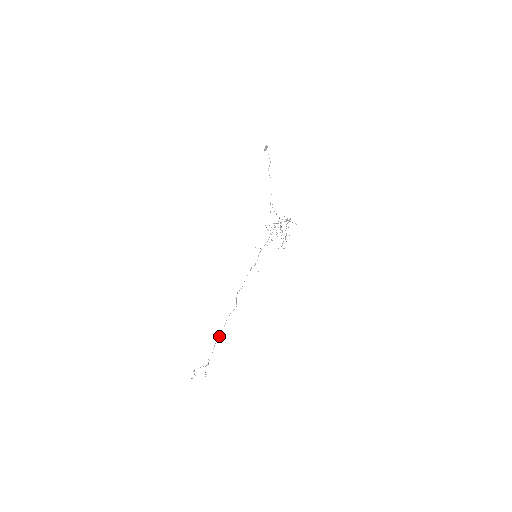
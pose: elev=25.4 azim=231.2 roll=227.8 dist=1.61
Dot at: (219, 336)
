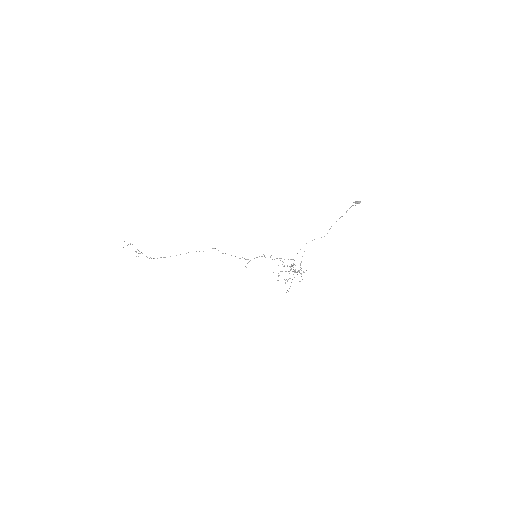
Dot at: occluded
